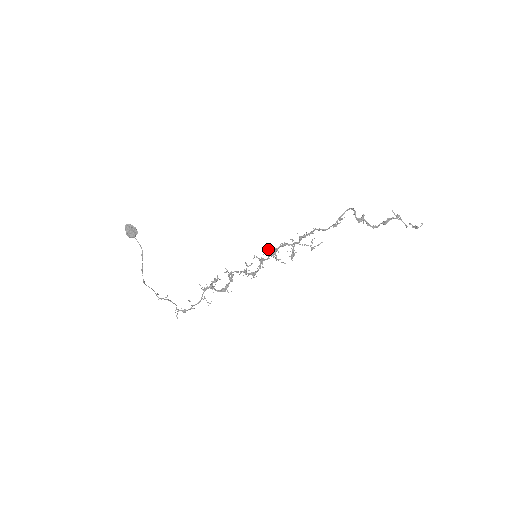
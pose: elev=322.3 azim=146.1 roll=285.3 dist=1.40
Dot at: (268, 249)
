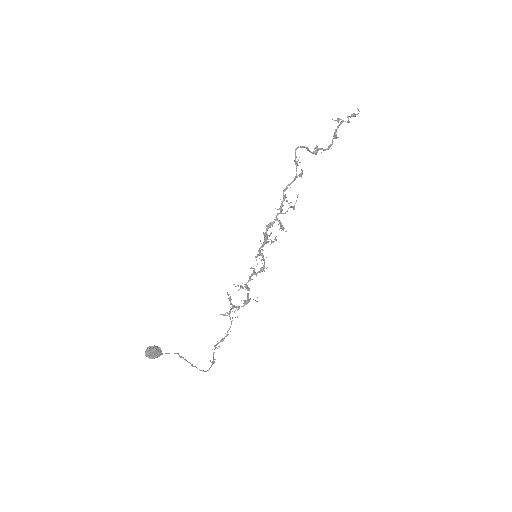
Dot at: occluded
